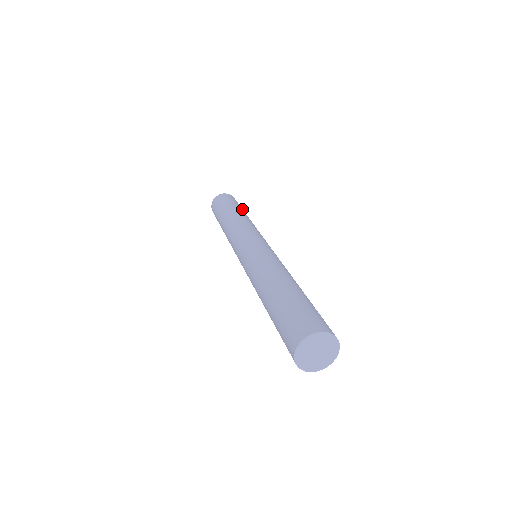
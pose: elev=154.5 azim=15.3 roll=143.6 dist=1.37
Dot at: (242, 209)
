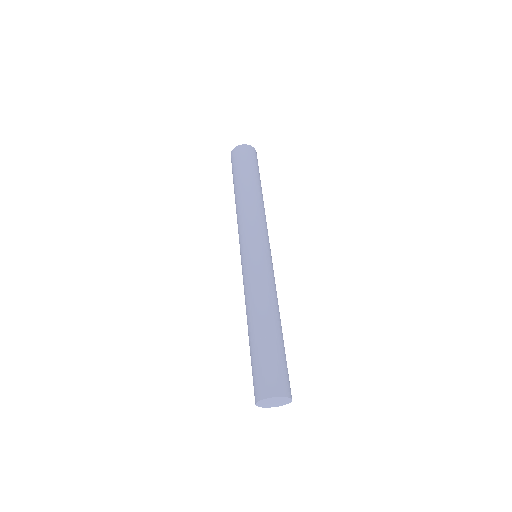
Dot at: (254, 175)
